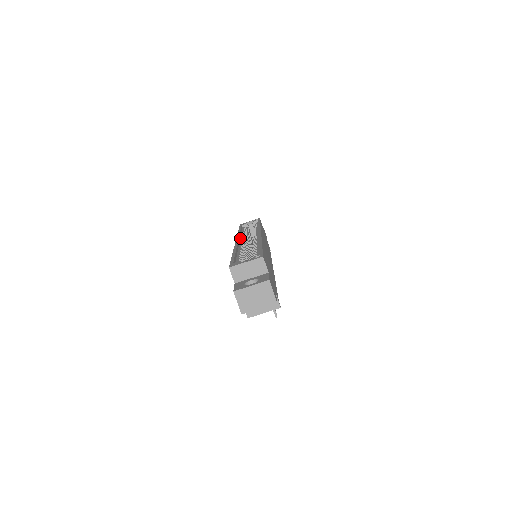
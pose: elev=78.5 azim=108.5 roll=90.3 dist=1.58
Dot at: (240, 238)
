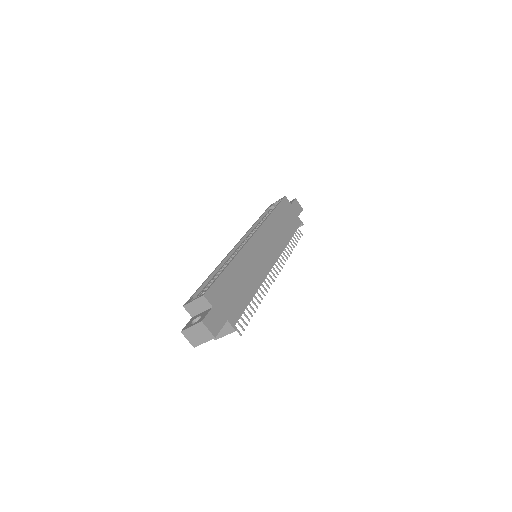
Dot at: (246, 237)
